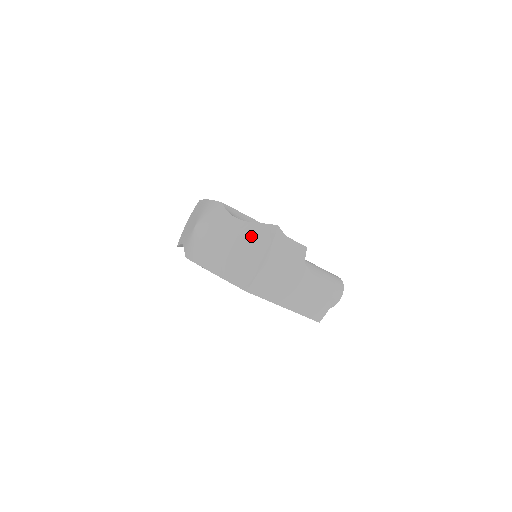
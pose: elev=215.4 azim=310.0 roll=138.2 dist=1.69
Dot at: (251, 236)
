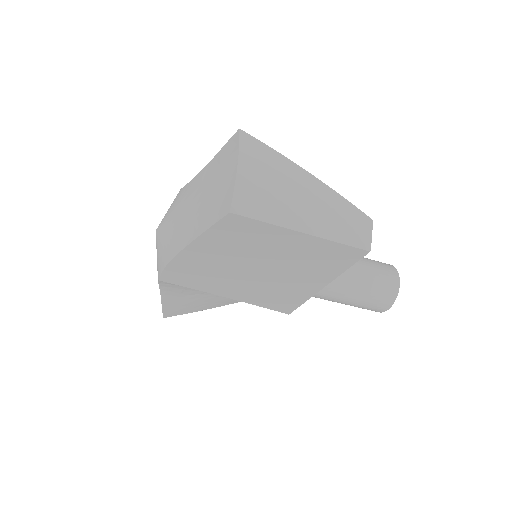
Dot at: (215, 167)
